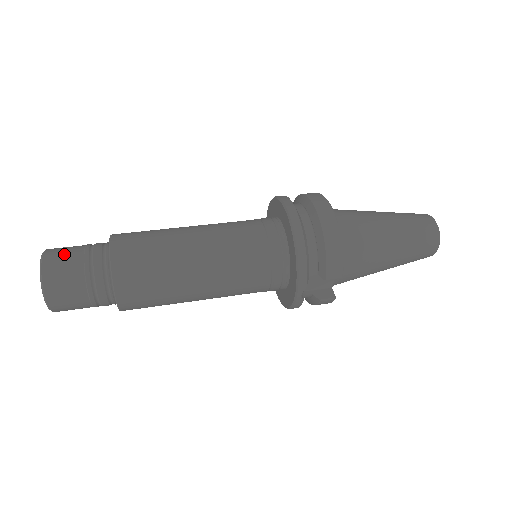
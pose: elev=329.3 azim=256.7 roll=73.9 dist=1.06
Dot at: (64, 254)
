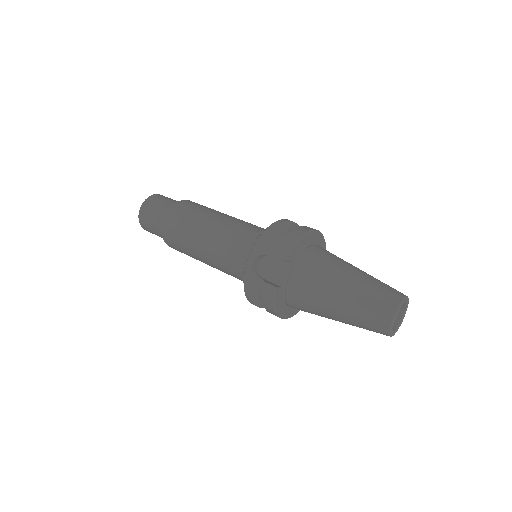
Dot at: occluded
